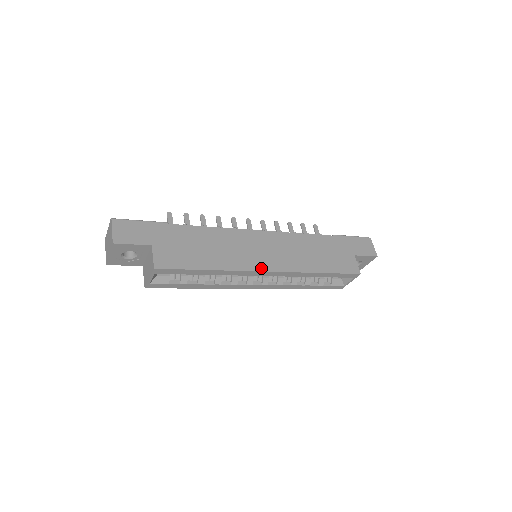
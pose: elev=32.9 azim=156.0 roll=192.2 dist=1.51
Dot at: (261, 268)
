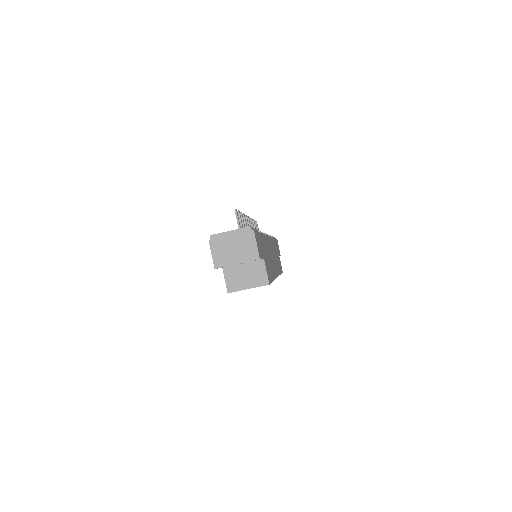
Dot at: occluded
